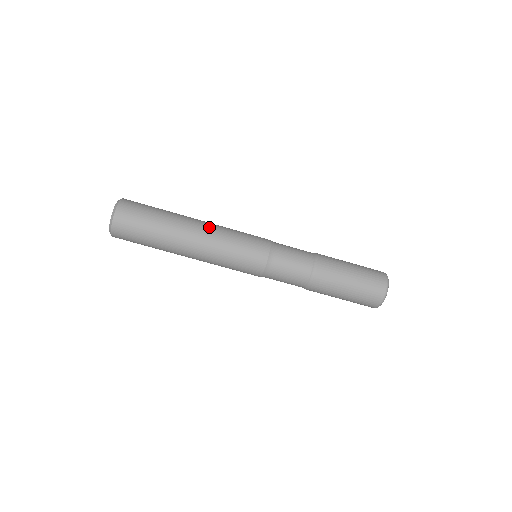
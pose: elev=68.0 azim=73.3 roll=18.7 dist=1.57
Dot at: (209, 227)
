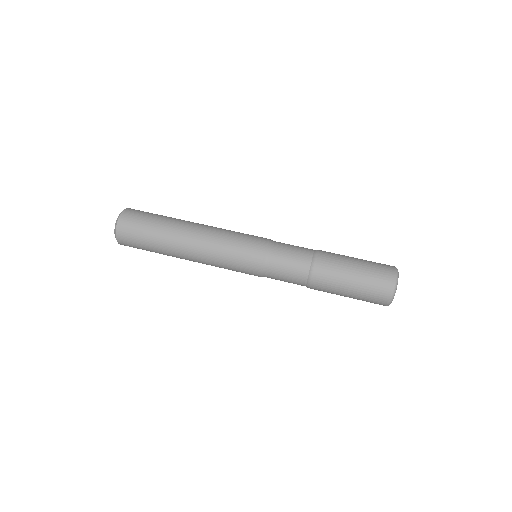
Dot at: occluded
